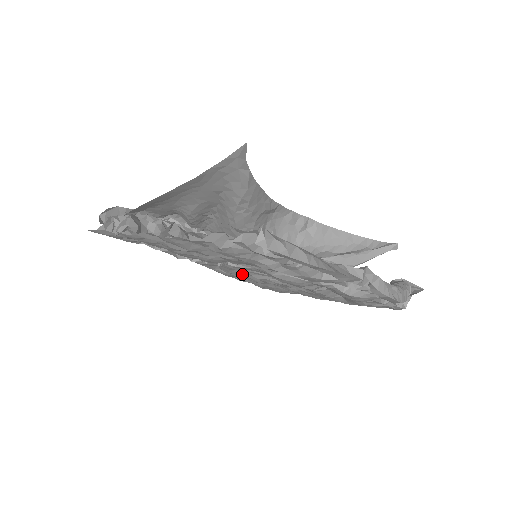
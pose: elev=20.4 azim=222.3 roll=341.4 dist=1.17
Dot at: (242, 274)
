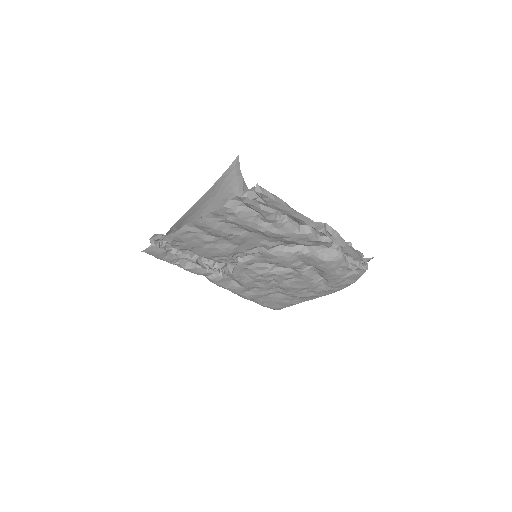
Dot at: (249, 277)
